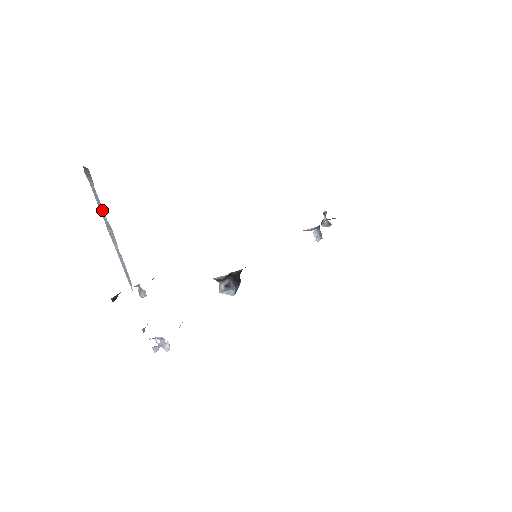
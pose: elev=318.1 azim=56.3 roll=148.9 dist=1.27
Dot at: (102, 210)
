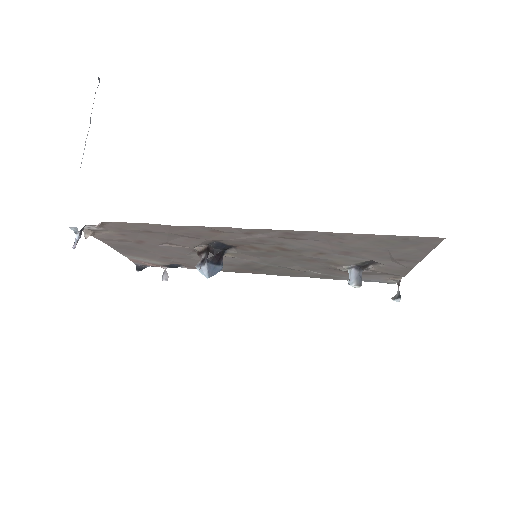
Dot at: occluded
